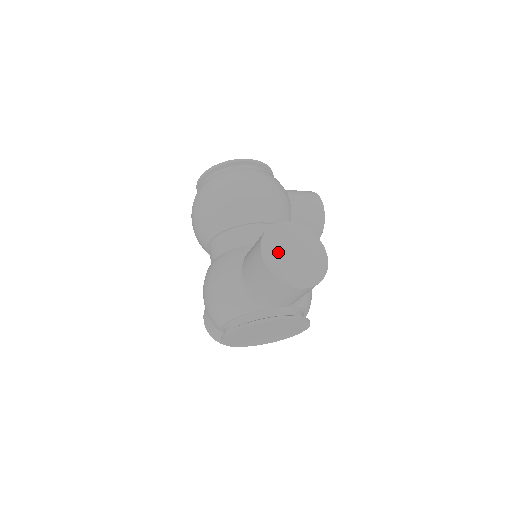
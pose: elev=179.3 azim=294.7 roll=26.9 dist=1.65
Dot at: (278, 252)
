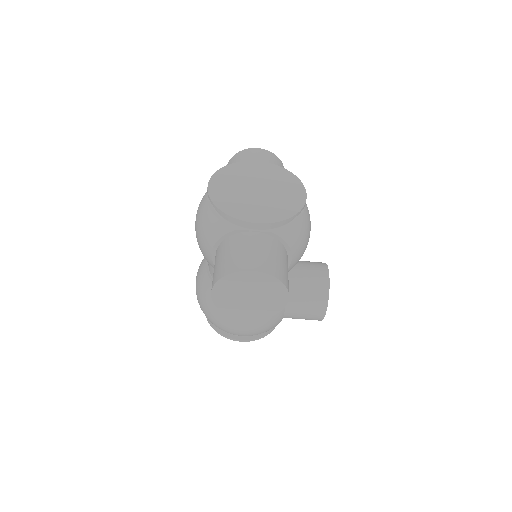
Dot at: occluded
